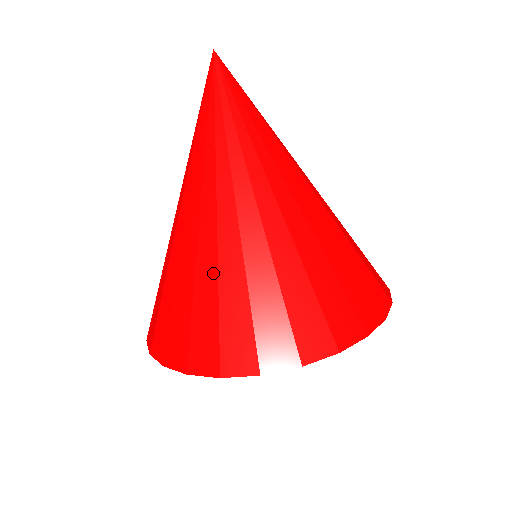
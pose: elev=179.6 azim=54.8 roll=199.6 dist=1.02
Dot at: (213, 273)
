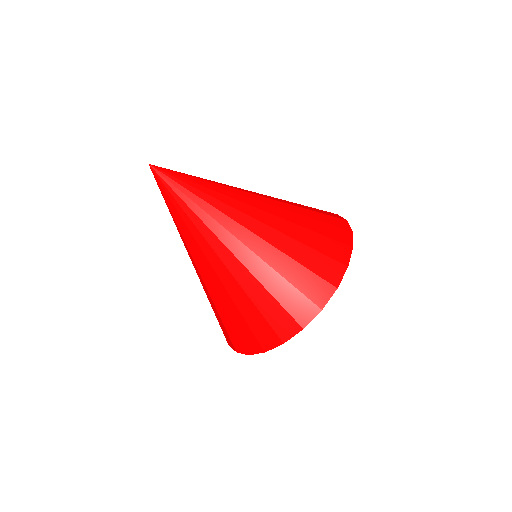
Dot at: occluded
